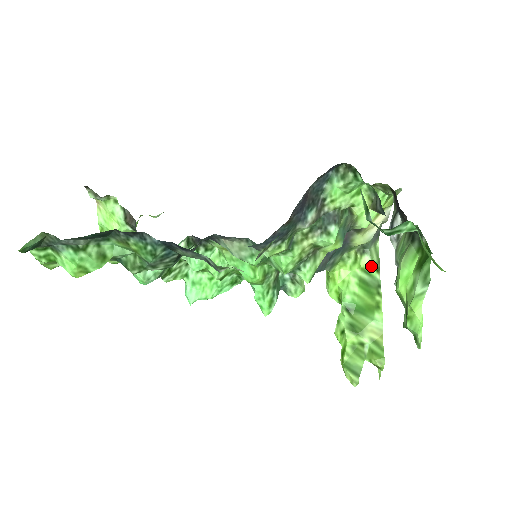
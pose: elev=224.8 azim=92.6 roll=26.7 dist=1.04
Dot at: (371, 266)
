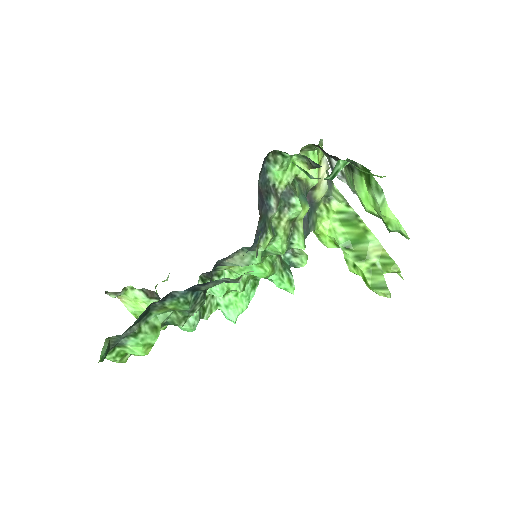
Dot at: (341, 206)
